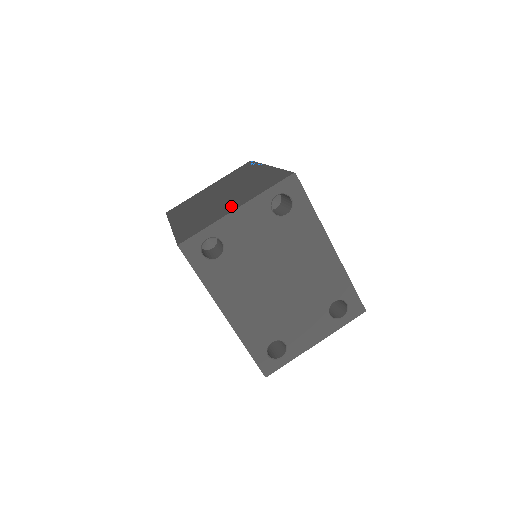
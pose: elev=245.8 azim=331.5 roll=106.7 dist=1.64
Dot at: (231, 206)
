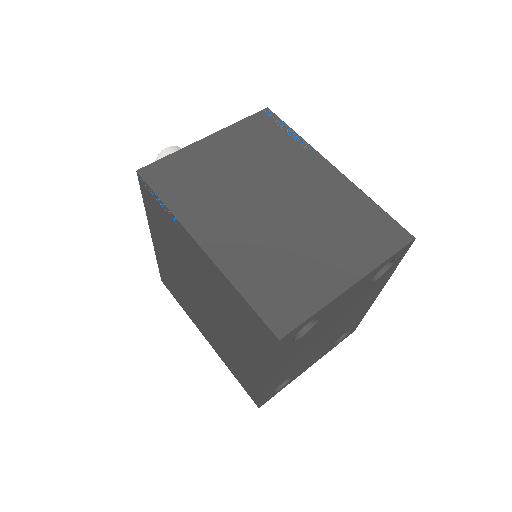
Dot at: (334, 268)
